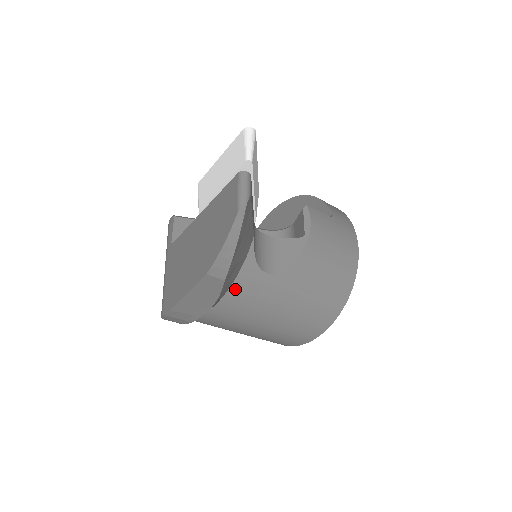
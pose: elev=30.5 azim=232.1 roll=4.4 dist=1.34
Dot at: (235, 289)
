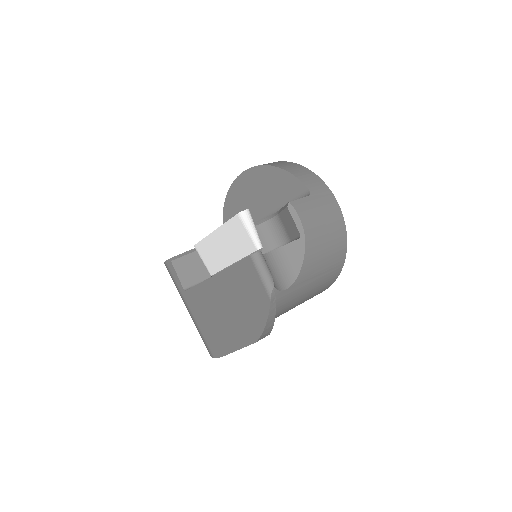
Dot at: occluded
